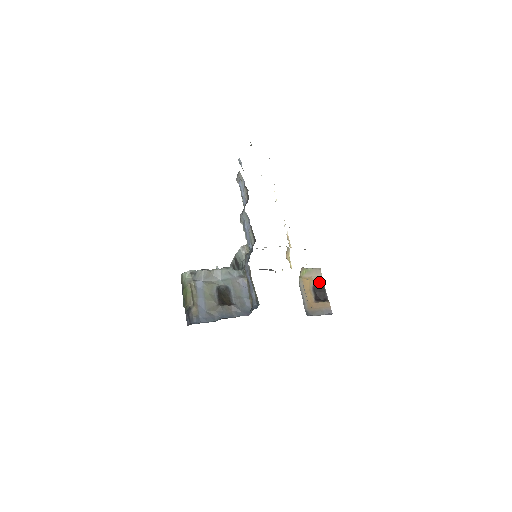
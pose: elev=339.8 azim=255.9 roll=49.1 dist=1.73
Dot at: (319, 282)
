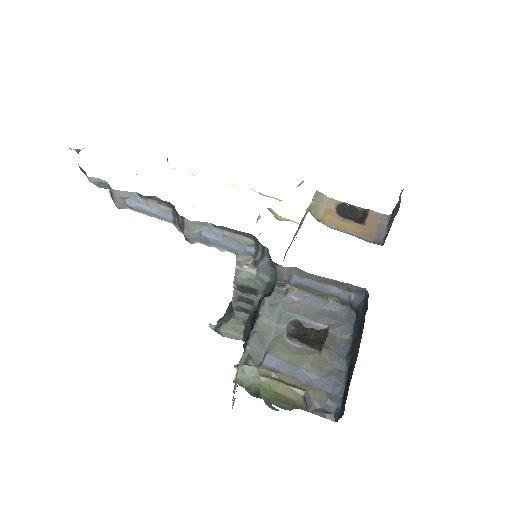
Dot at: (335, 205)
